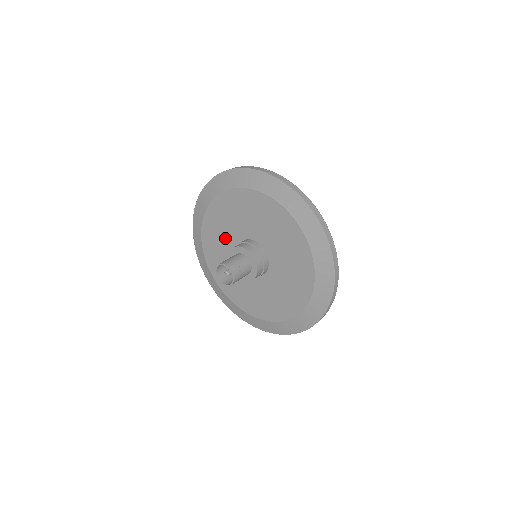
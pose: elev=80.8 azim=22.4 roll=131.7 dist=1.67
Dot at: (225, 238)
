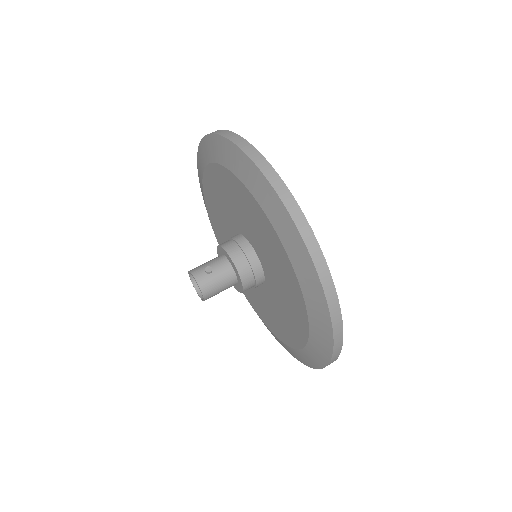
Dot at: occluded
